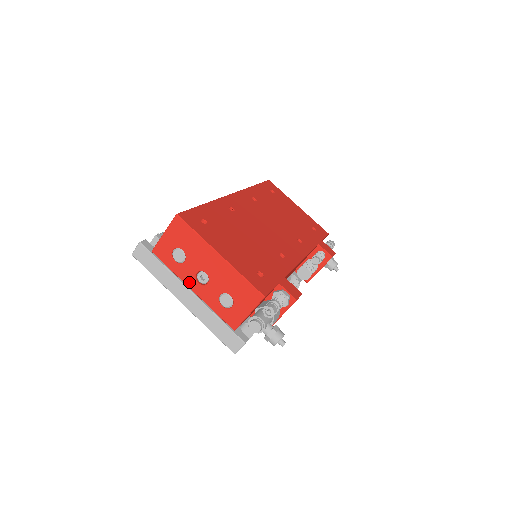
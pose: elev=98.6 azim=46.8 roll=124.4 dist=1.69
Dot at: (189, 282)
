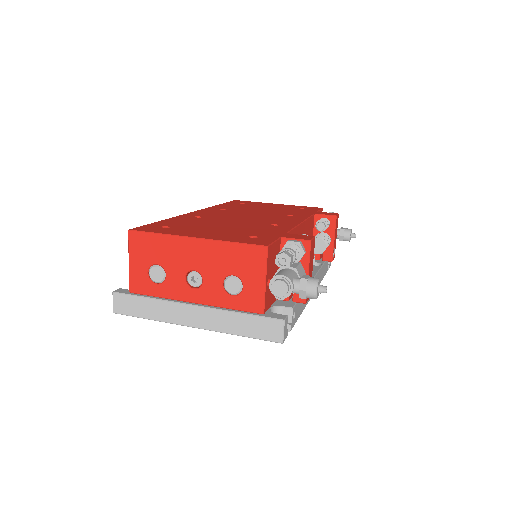
Dot at: (184, 295)
